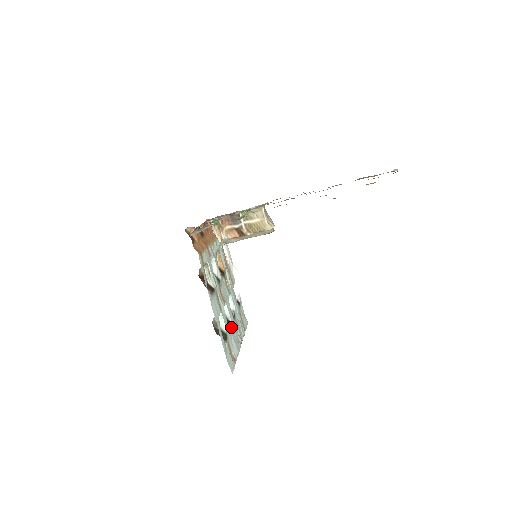
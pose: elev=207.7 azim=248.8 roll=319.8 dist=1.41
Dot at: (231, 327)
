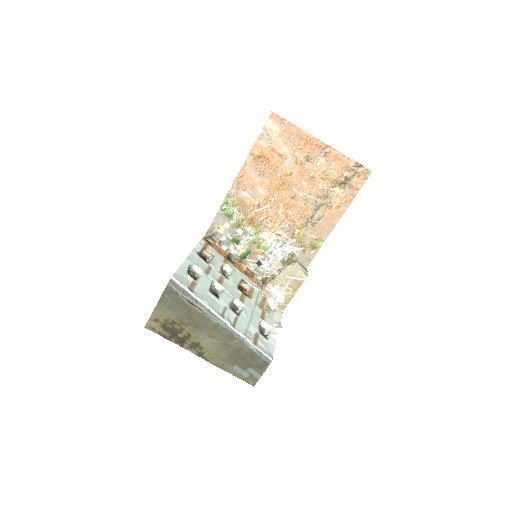
Dot at: (214, 295)
